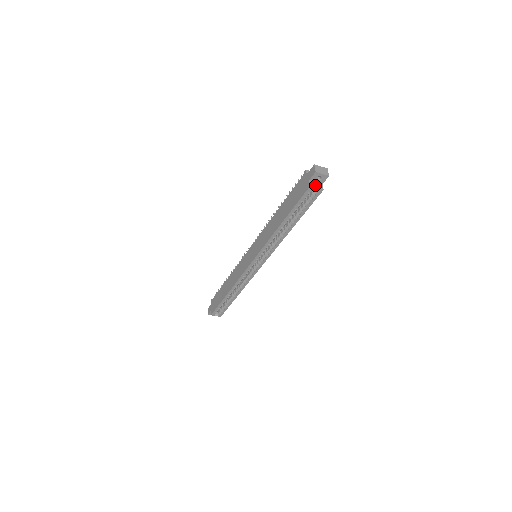
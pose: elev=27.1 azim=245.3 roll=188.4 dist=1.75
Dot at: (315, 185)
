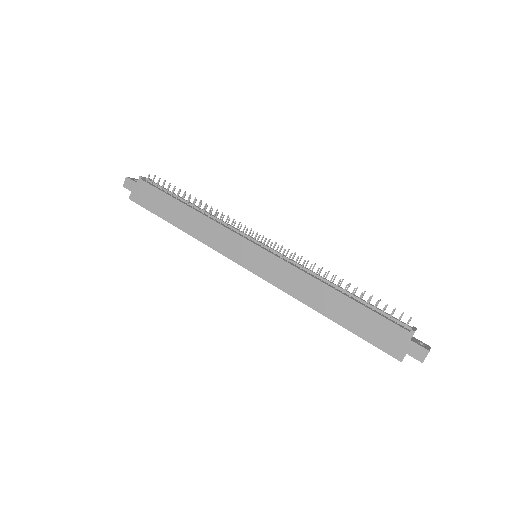
Dot at: occluded
